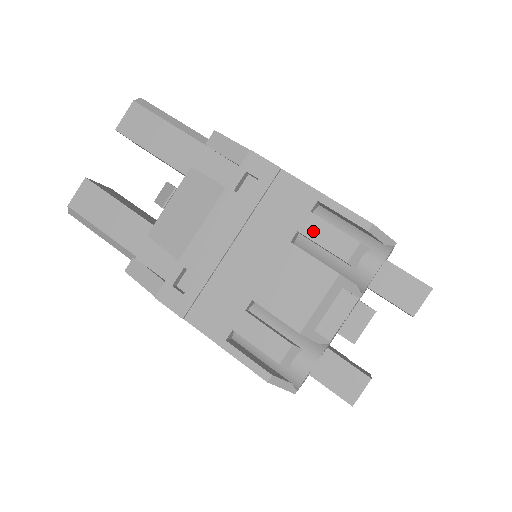
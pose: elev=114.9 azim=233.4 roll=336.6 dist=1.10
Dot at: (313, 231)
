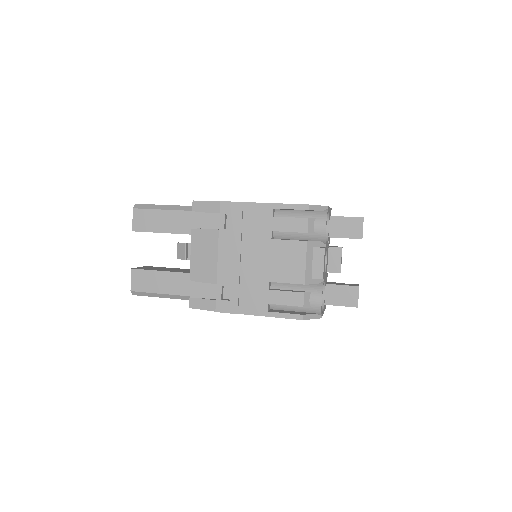
Dot at: (280, 226)
